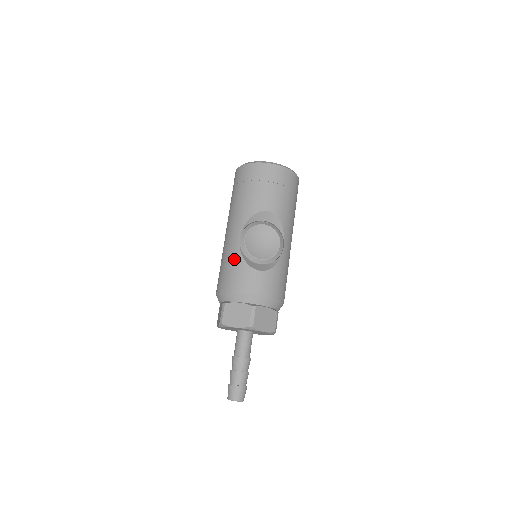
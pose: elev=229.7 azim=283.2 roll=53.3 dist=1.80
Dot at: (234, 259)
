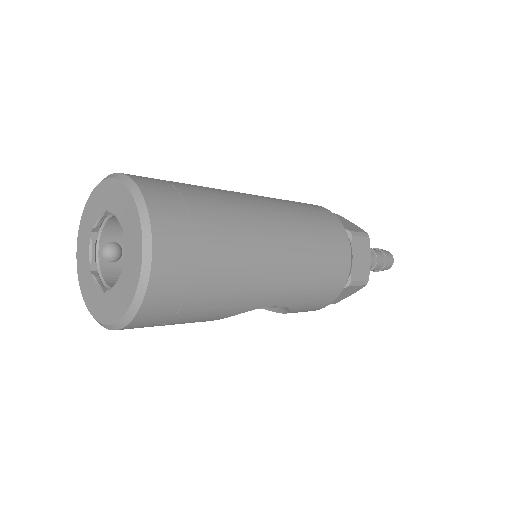
Dot at: occluded
